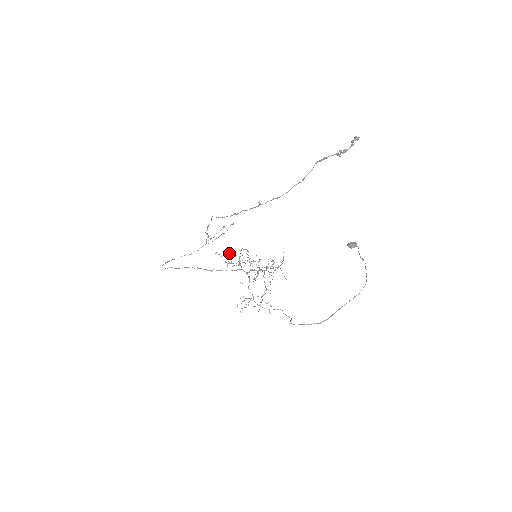
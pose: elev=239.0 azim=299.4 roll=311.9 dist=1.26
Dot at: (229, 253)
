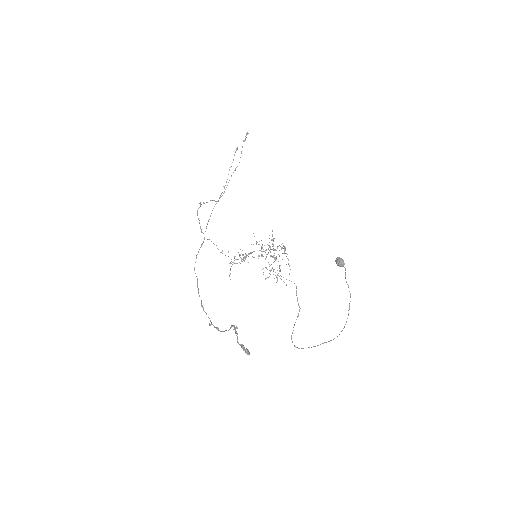
Dot at: occluded
